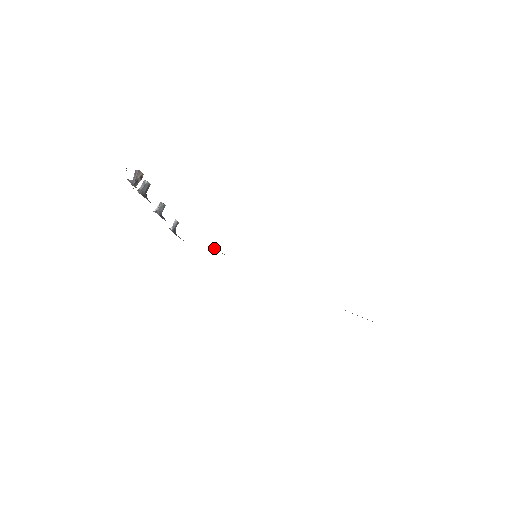
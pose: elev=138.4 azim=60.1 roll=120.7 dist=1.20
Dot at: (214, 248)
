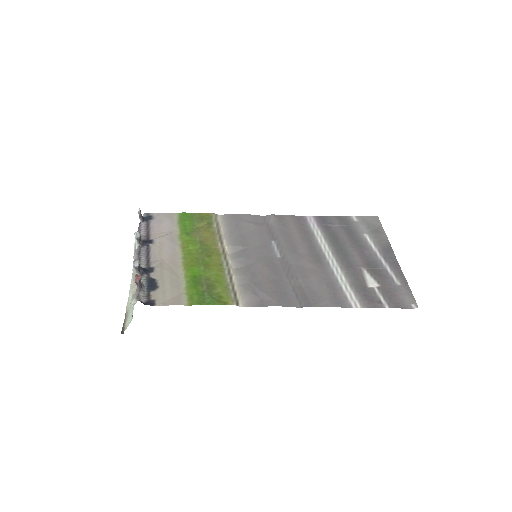
Dot at: (195, 226)
